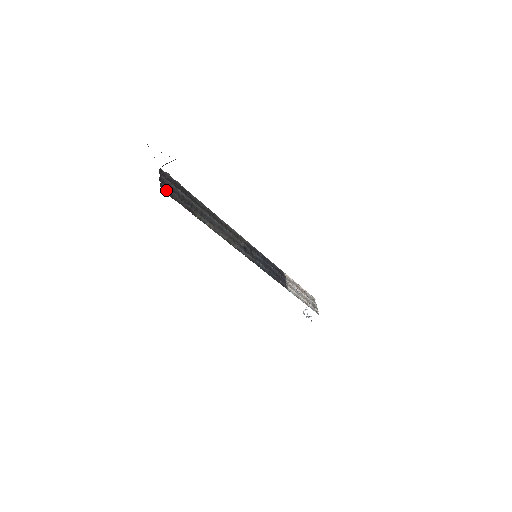
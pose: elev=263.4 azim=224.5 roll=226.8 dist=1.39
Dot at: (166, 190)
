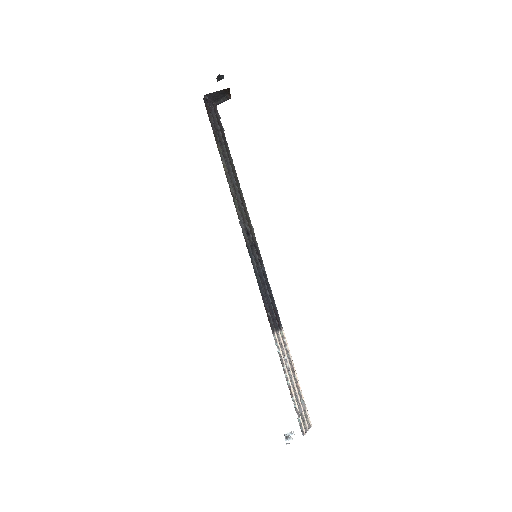
Dot at: (207, 106)
